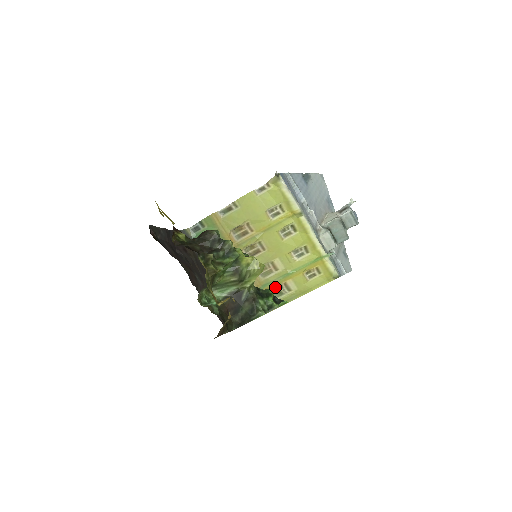
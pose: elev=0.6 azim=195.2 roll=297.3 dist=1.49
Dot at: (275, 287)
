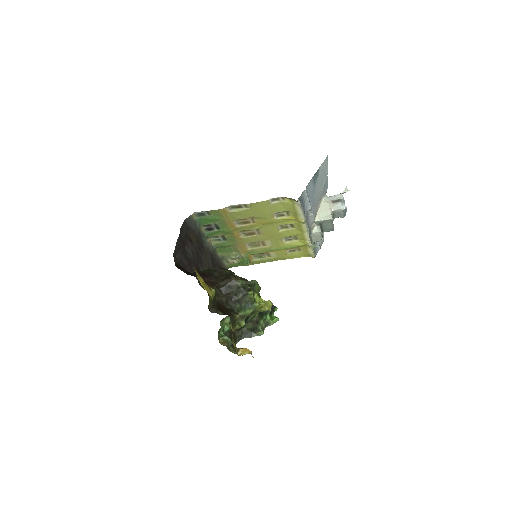
Dot at: occluded
